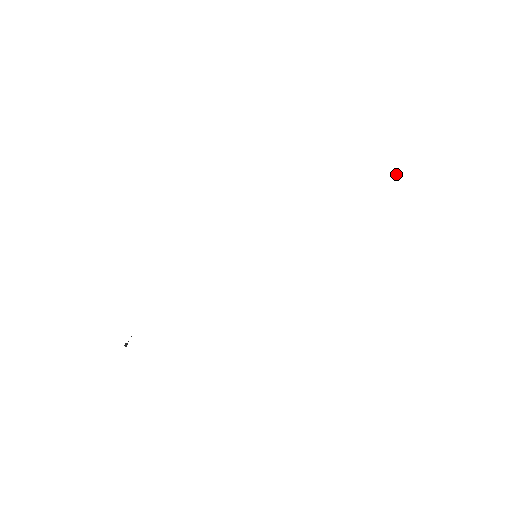
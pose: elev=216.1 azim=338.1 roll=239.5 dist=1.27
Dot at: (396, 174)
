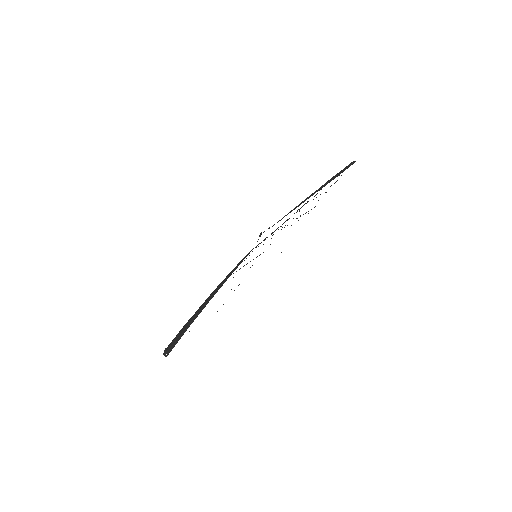
Dot at: (349, 165)
